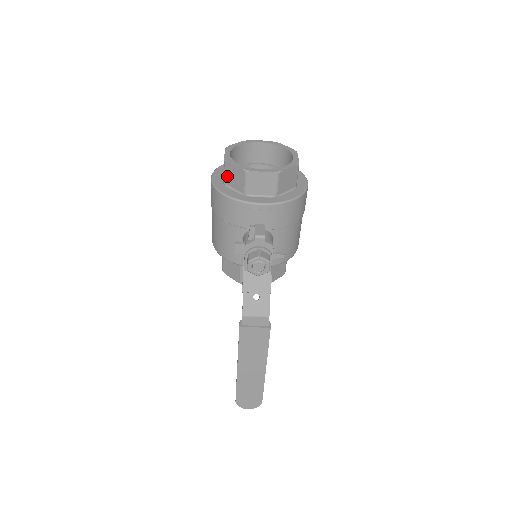
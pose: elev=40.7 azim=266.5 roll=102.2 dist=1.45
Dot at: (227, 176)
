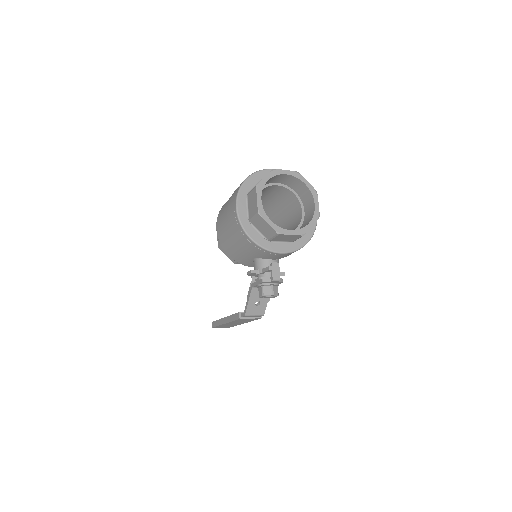
Dot at: (256, 221)
